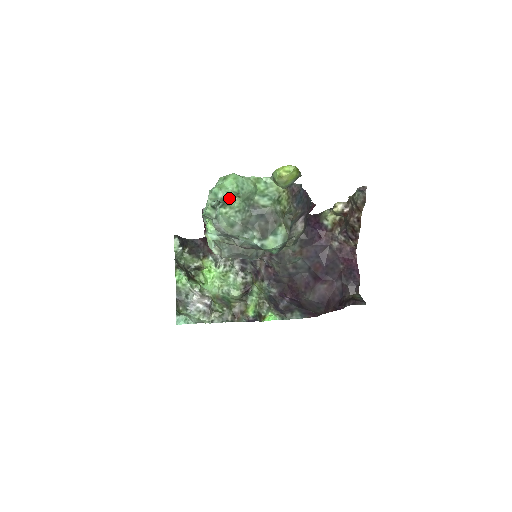
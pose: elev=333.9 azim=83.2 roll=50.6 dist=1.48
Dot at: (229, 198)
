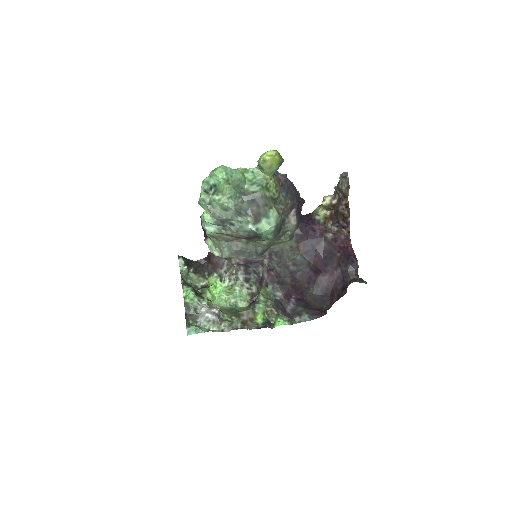
Dot at: (220, 185)
